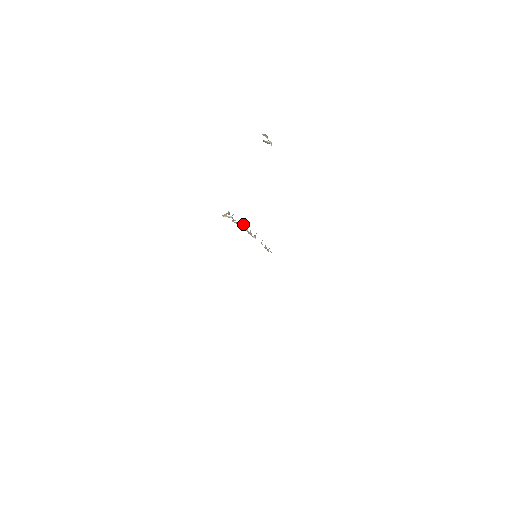
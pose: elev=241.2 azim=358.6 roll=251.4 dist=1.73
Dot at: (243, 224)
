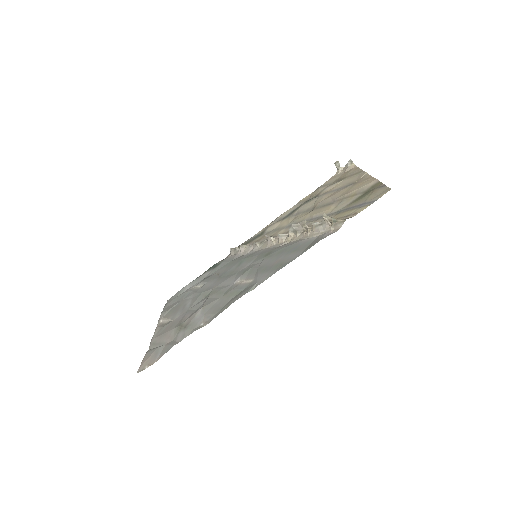
Dot at: (304, 229)
